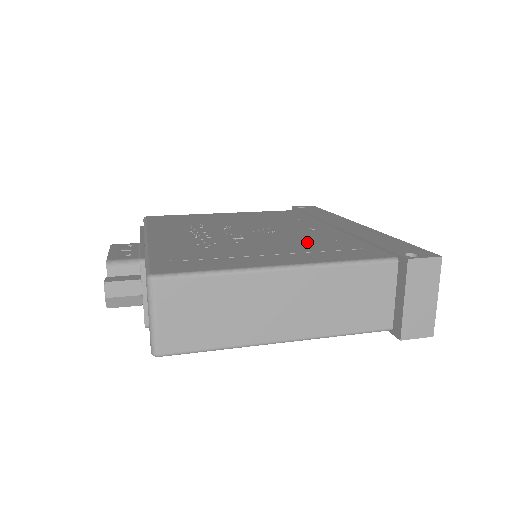
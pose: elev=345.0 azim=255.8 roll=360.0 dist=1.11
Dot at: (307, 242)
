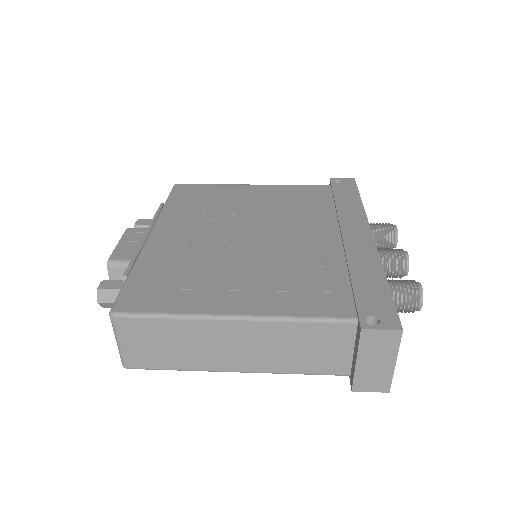
Dot at: (289, 268)
